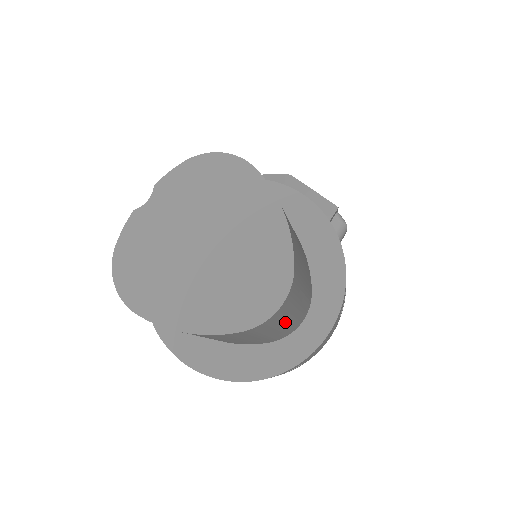
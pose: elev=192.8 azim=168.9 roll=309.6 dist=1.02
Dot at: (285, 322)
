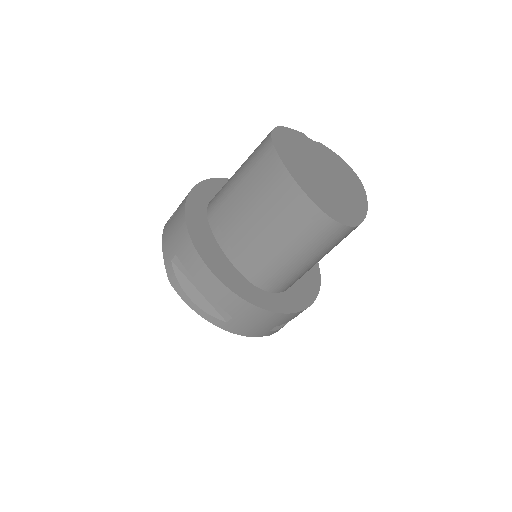
Dot at: (302, 255)
